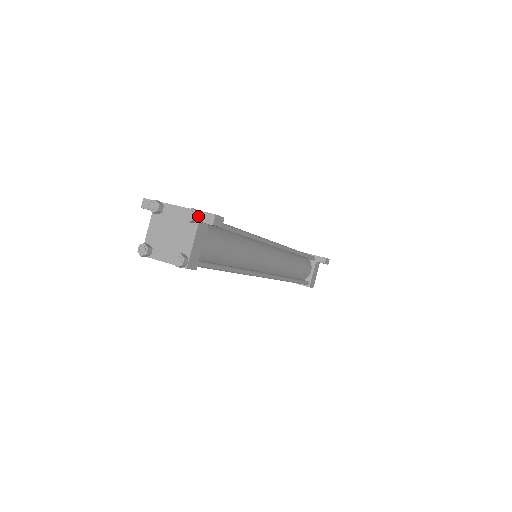
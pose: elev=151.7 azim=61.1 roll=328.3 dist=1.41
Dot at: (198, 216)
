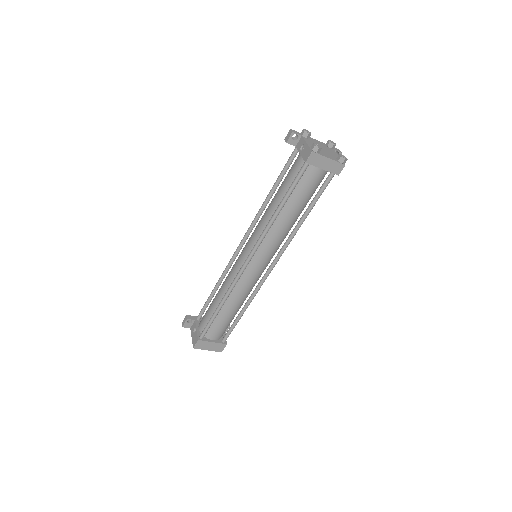
Dot at: (333, 146)
